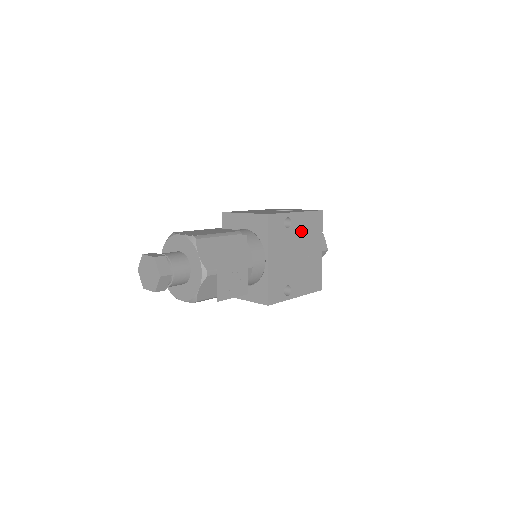
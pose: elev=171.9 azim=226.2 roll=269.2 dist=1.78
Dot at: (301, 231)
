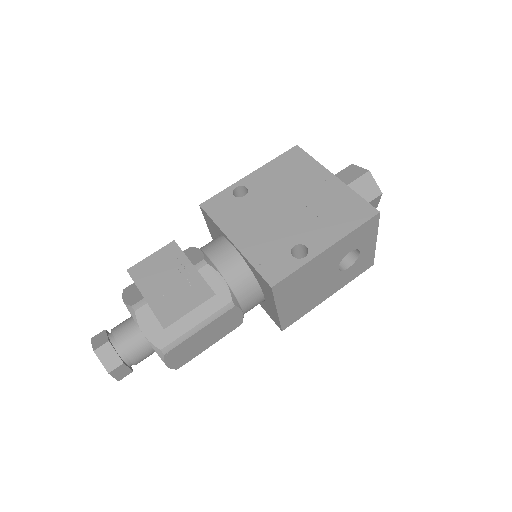
Dot at: (273, 184)
